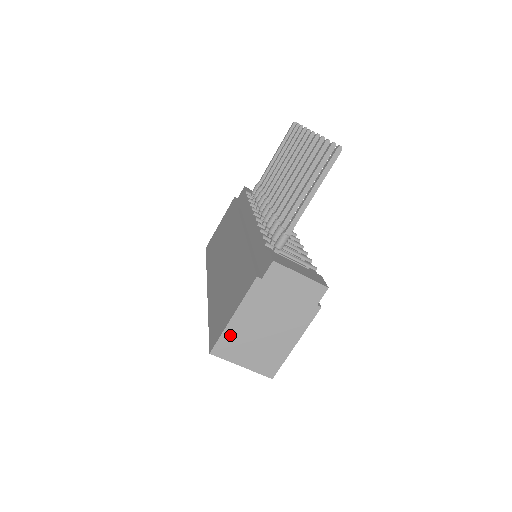
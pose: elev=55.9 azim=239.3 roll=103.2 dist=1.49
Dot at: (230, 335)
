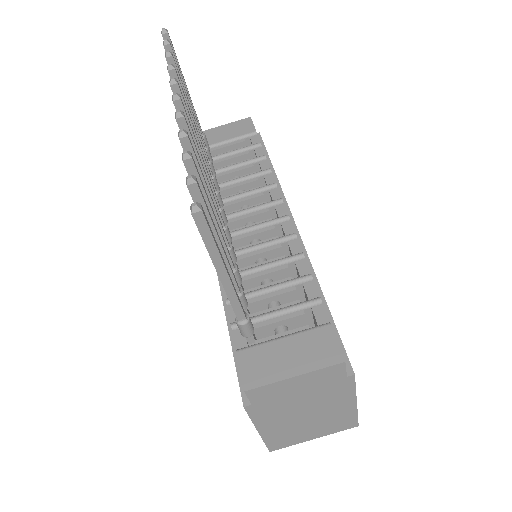
Dot at: (273, 438)
